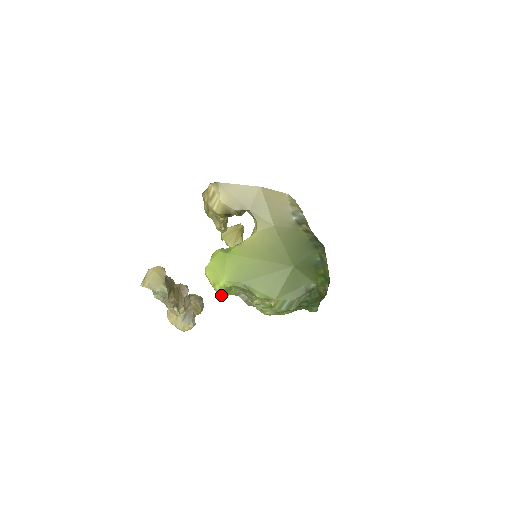
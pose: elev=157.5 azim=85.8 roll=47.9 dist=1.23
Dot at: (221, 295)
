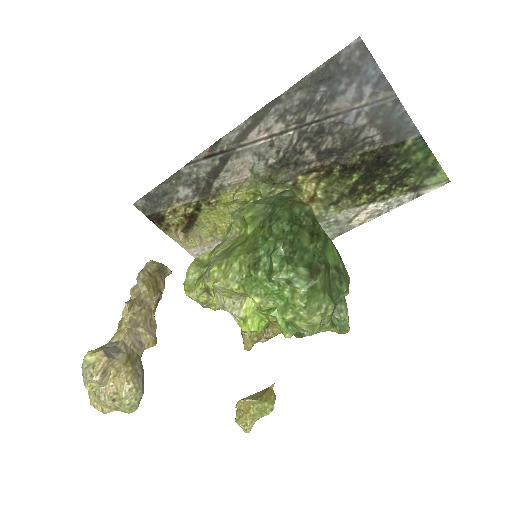
Dot at: (190, 266)
